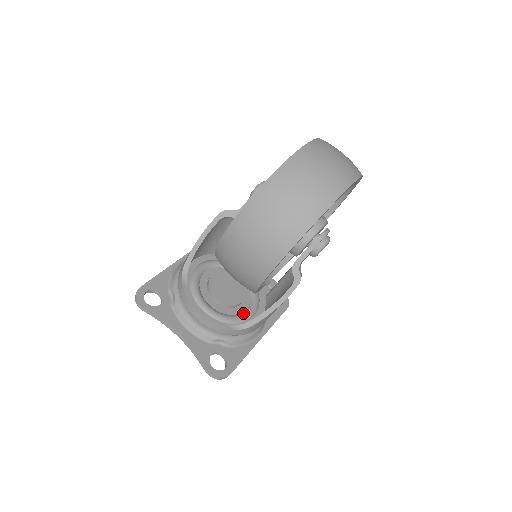
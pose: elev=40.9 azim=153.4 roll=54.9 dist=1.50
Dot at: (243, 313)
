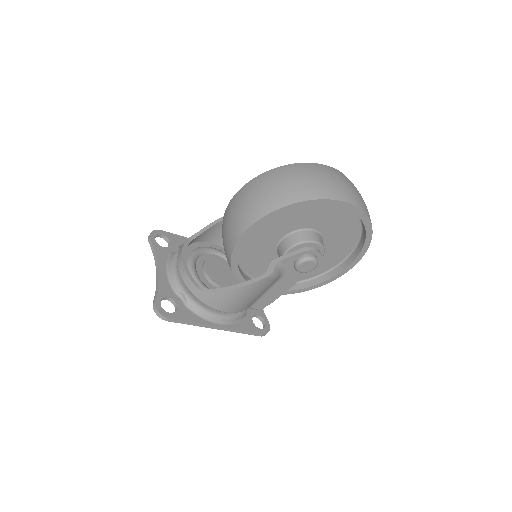
Dot at: occluded
